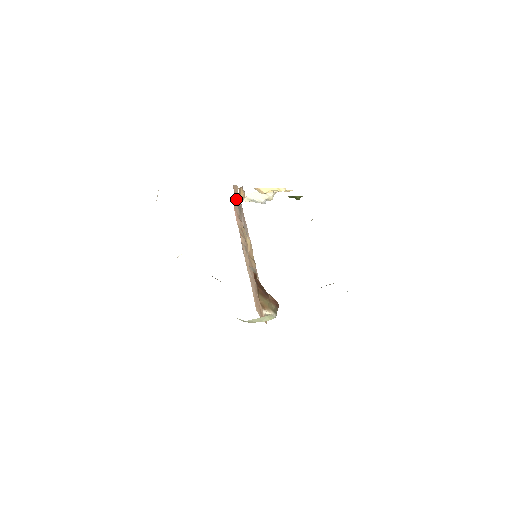
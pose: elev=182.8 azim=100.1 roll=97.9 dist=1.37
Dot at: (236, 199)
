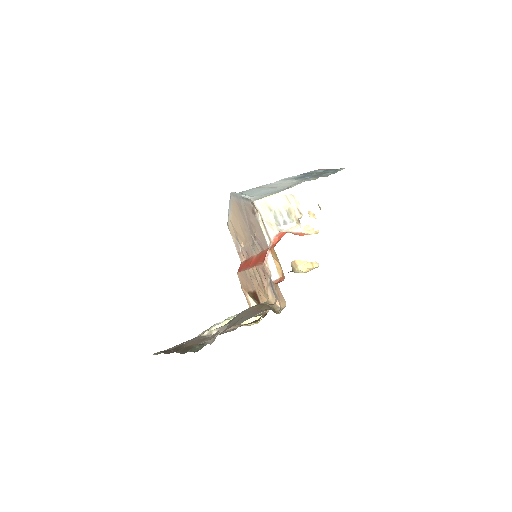
Dot at: (275, 291)
